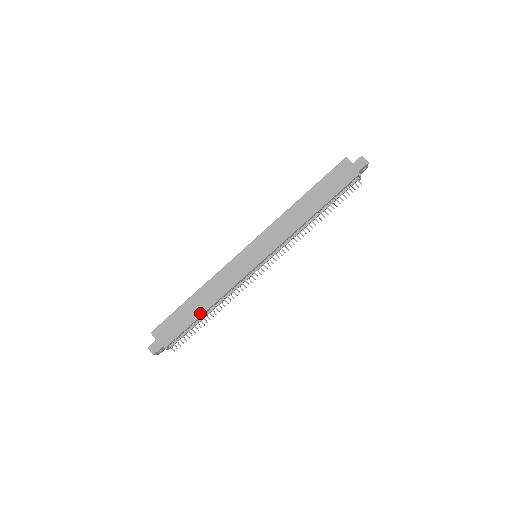
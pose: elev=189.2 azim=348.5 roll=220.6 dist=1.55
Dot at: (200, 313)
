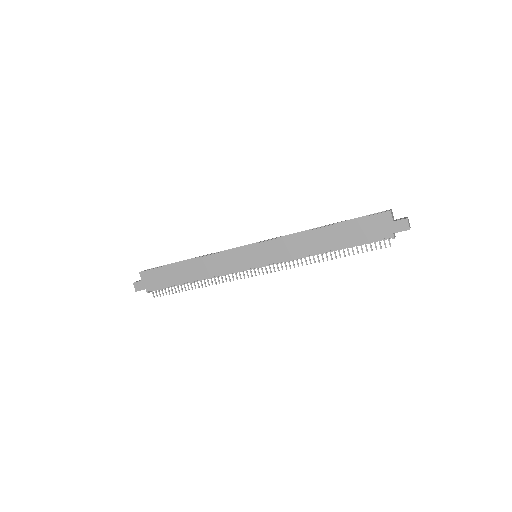
Dot at: (185, 280)
